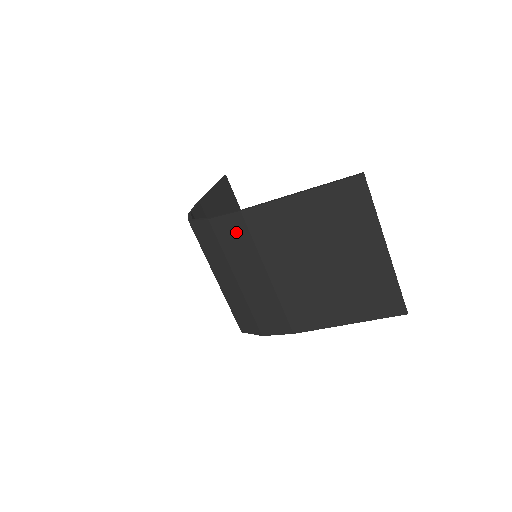
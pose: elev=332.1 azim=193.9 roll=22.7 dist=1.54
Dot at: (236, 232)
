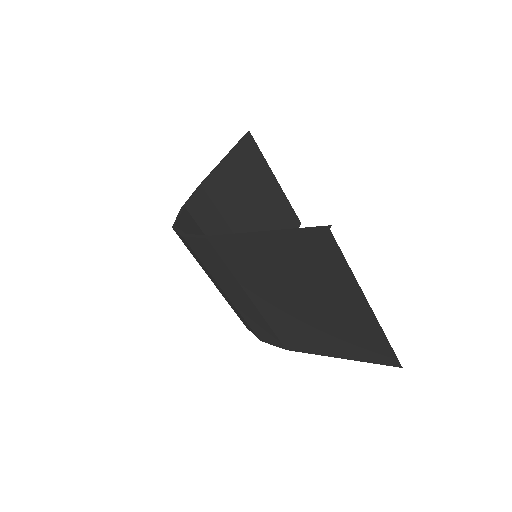
Dot at: (210, 255)
